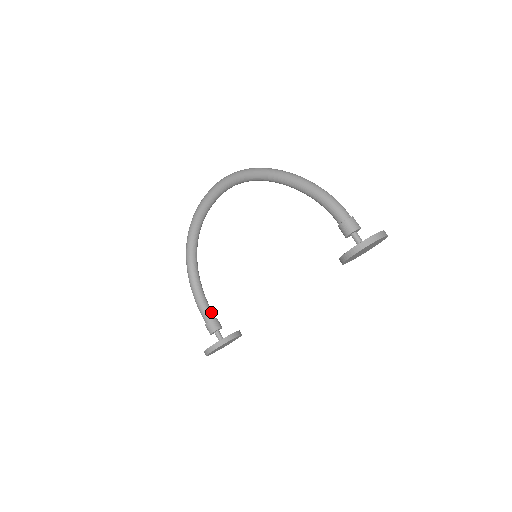
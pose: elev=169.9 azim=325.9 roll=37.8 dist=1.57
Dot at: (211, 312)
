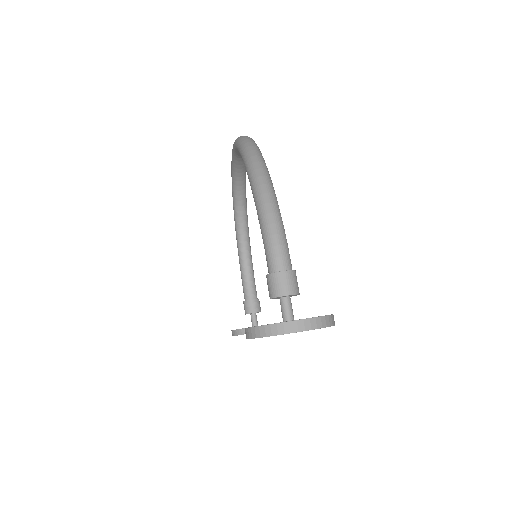
Dot at: (251, 291)
